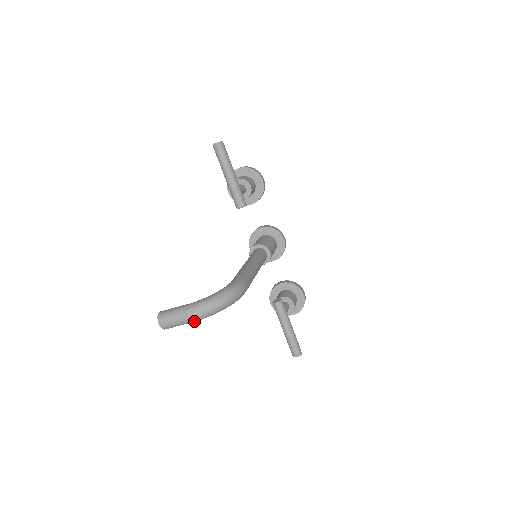
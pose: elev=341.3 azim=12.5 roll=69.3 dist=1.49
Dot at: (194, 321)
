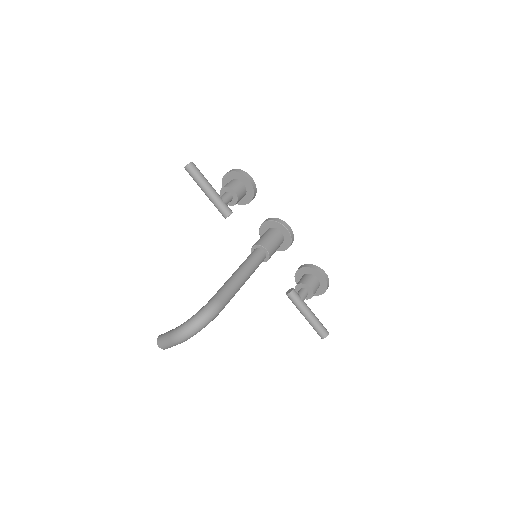
Dot at: (180, 343)
